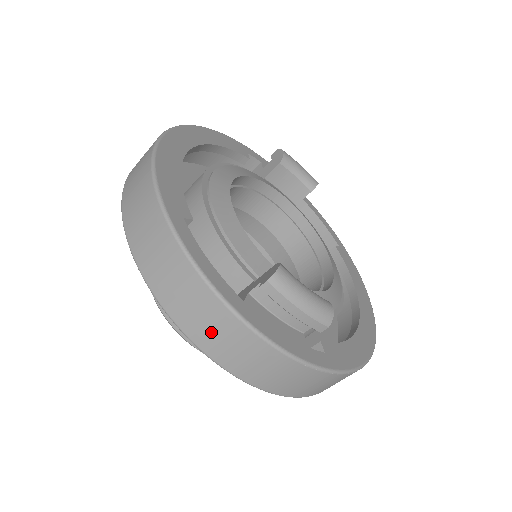
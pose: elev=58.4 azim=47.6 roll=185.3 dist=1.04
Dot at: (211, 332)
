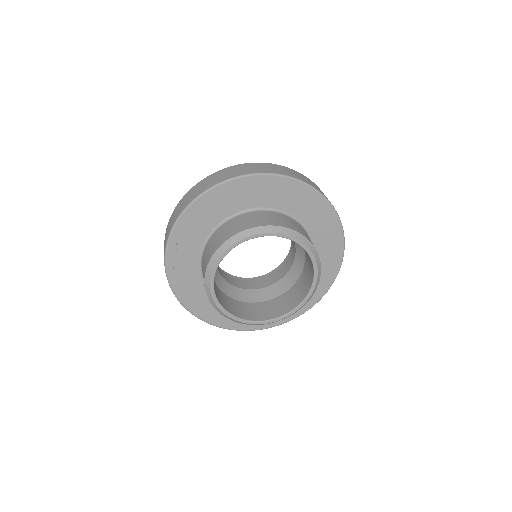
Dot at: (207, 184)
